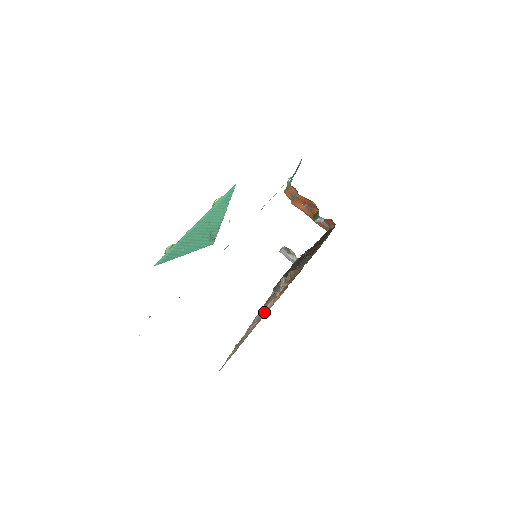
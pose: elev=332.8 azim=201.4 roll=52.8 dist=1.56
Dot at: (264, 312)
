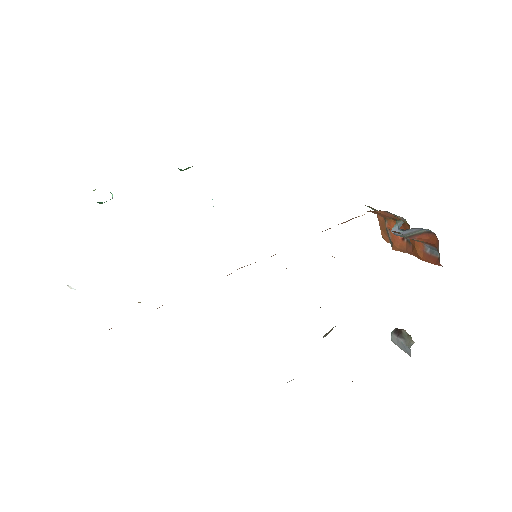
Dot at: occluded
